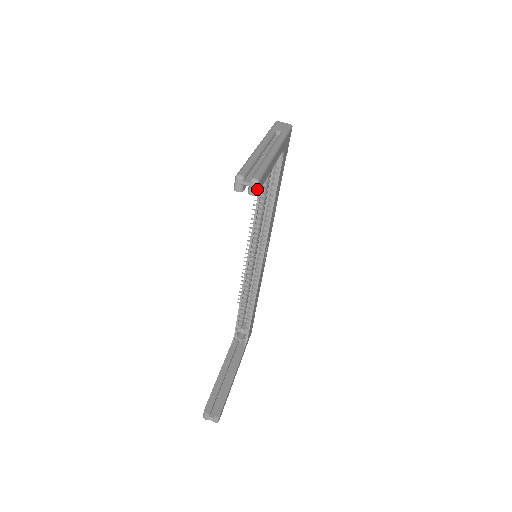
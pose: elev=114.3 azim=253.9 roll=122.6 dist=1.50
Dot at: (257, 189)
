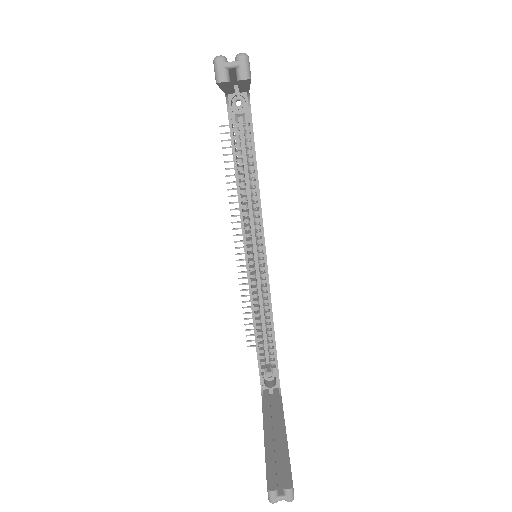
Dot at: (249, 68)
